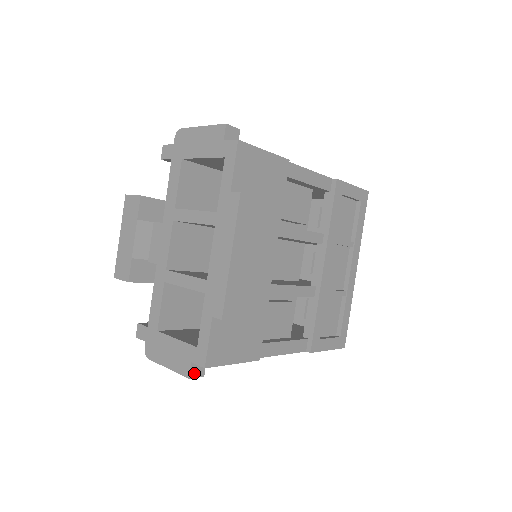
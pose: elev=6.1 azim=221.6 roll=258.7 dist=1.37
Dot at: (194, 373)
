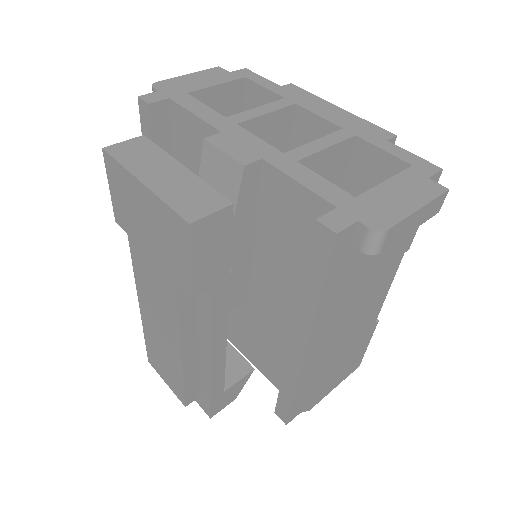
Dot at: occluded
